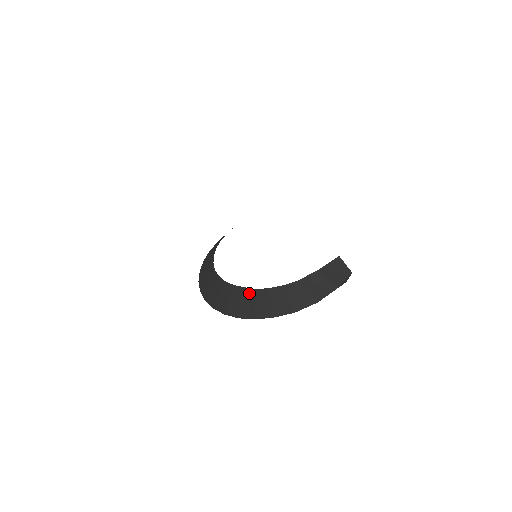
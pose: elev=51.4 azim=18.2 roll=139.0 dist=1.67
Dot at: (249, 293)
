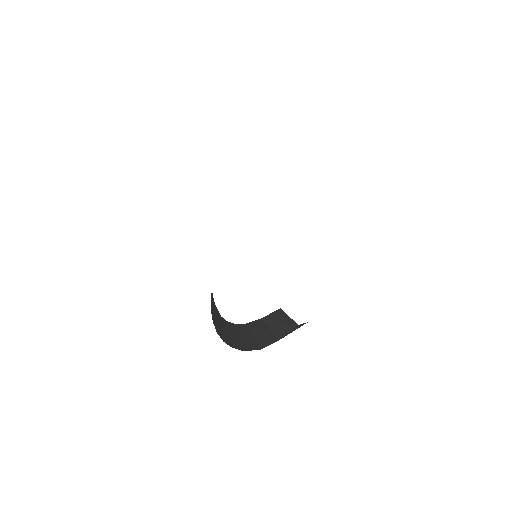
Dot at: (219, 317)
